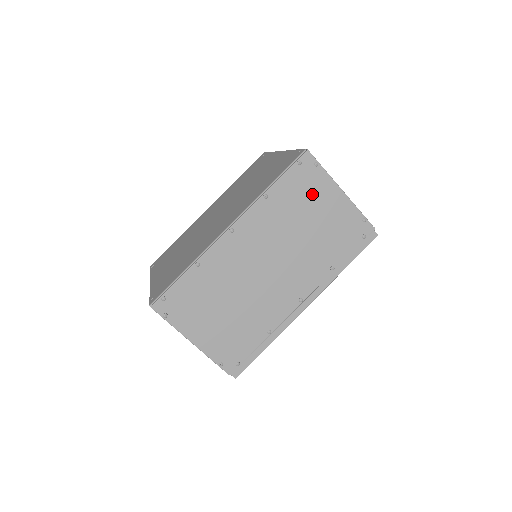
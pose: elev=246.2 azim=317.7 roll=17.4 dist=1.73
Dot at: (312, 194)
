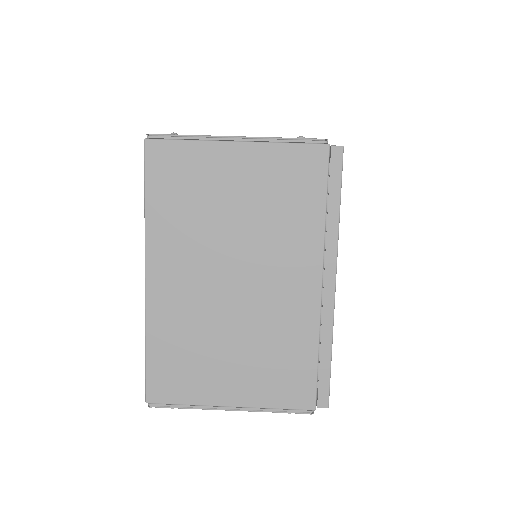
Dot at: occluded
